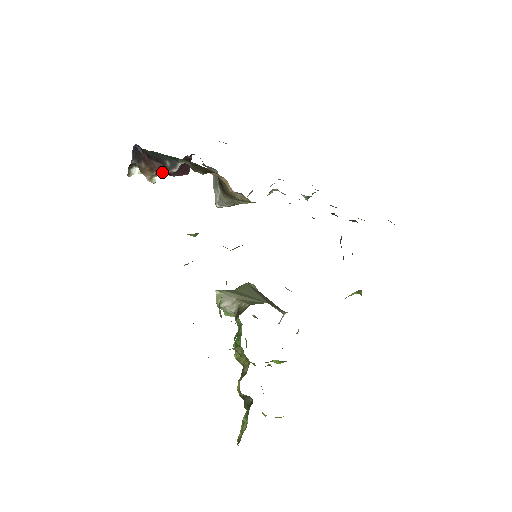
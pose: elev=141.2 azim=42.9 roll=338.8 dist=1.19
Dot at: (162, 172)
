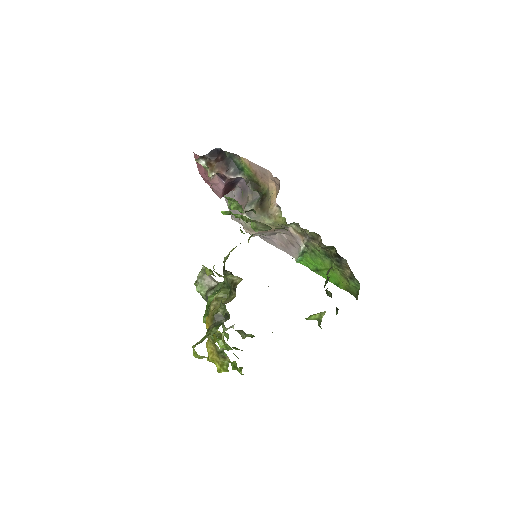
Dot at: (222, 173)
